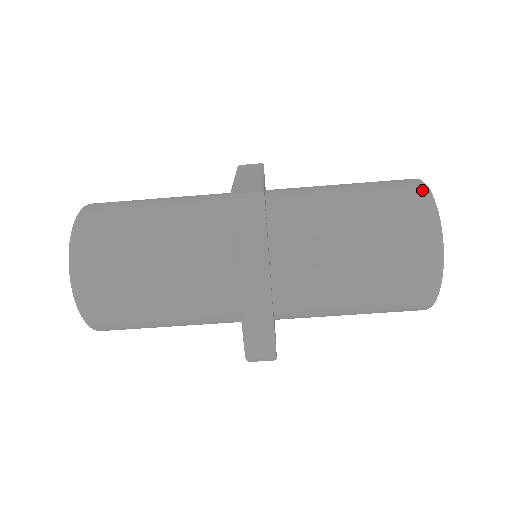
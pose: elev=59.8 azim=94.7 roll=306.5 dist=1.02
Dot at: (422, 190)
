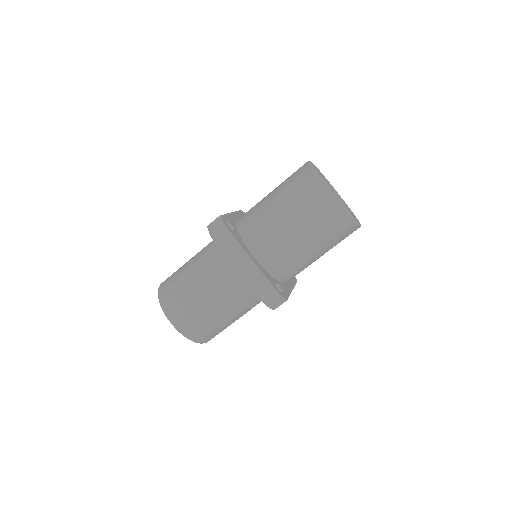
Dot at: (305, 165)
